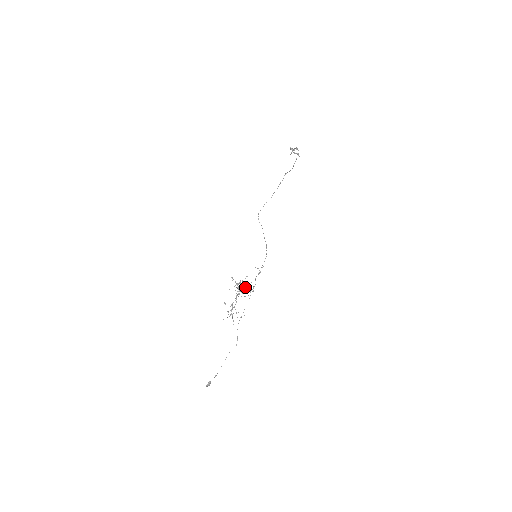
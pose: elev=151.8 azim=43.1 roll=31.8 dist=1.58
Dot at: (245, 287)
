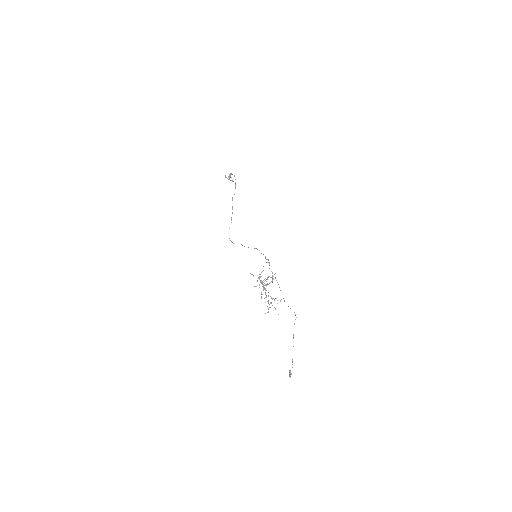
Dot at: occluded
